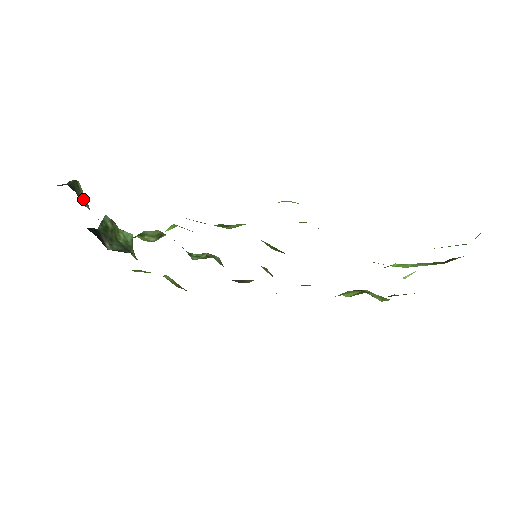
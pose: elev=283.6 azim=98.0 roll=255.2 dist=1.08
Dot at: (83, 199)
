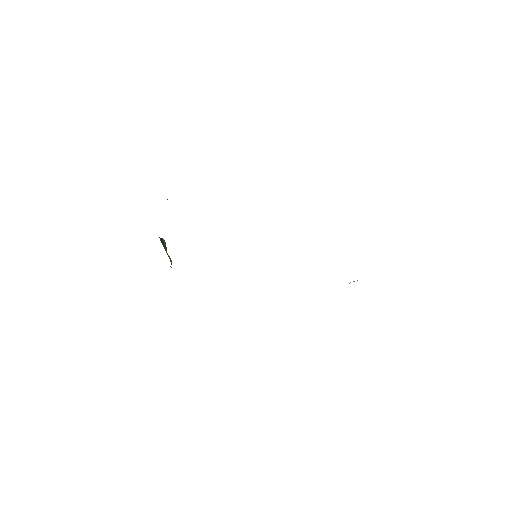
Dot at: occluded
